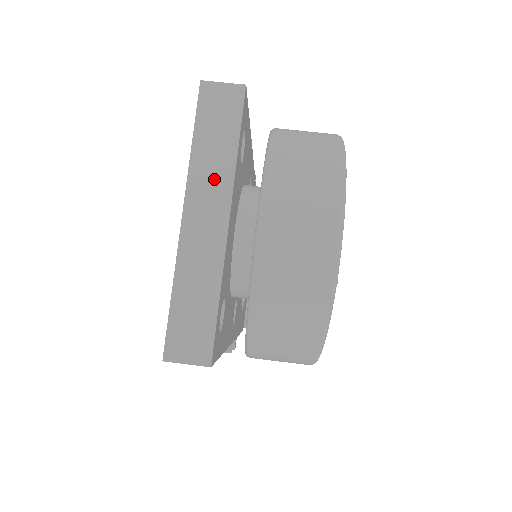
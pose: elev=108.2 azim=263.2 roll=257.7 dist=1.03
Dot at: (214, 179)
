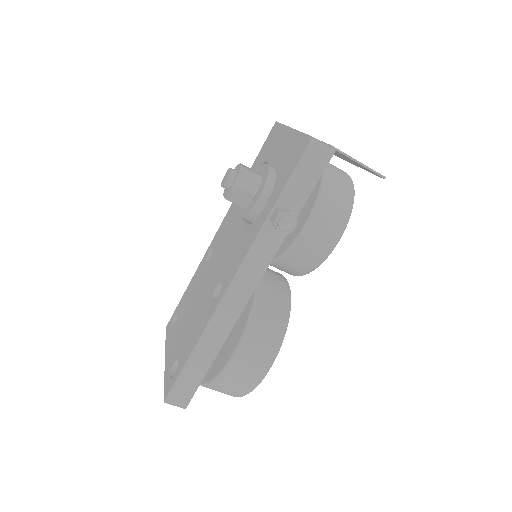
Dot at: occluded
